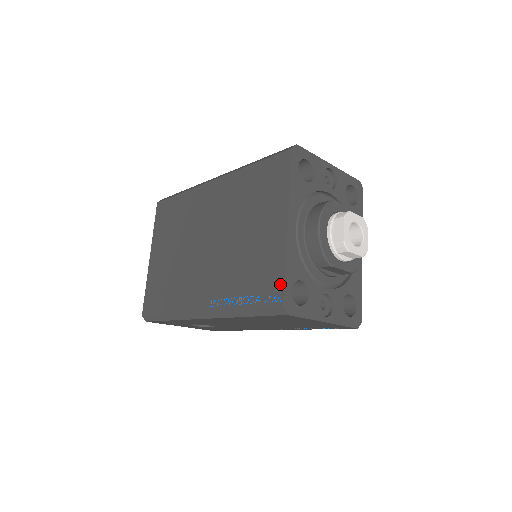
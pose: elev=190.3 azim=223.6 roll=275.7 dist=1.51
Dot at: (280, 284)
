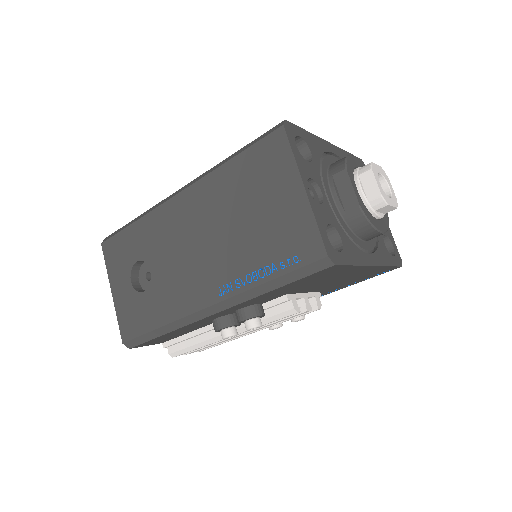
Dot at: occluded
